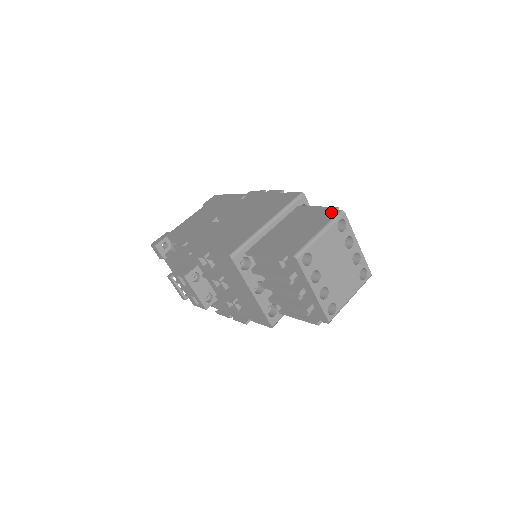
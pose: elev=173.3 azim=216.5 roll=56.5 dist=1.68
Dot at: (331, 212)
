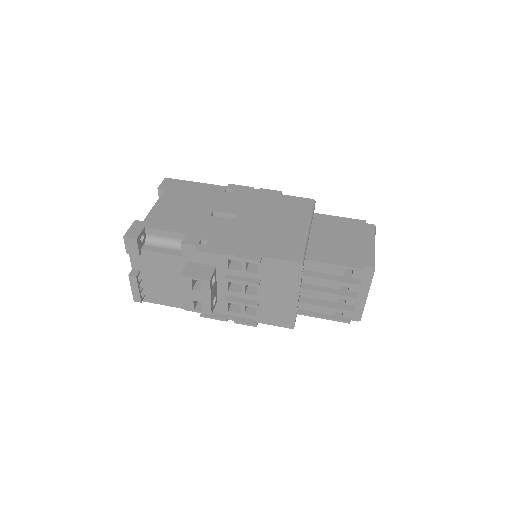
Dot at: (365, 225)
